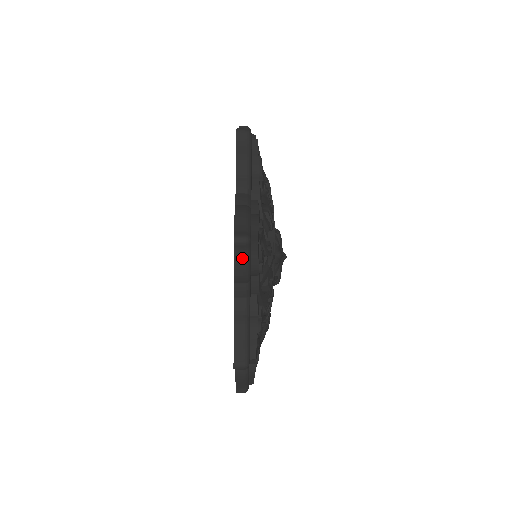
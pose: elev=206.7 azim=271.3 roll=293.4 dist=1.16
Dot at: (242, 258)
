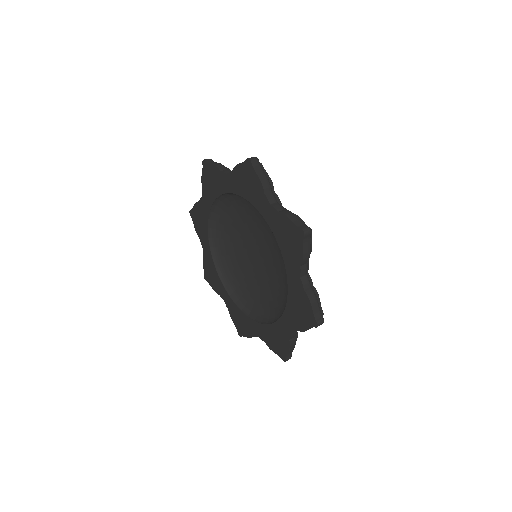
Dot at: occluded
